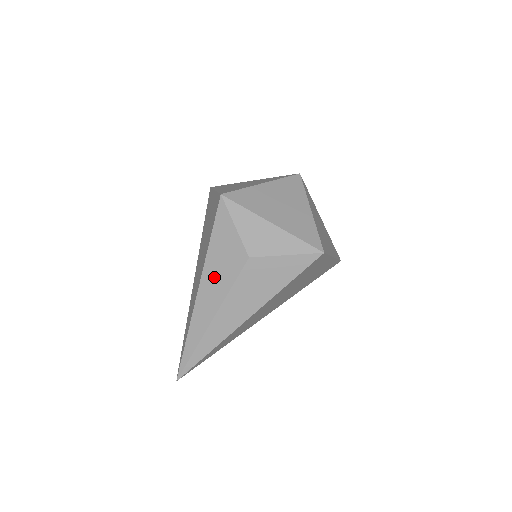
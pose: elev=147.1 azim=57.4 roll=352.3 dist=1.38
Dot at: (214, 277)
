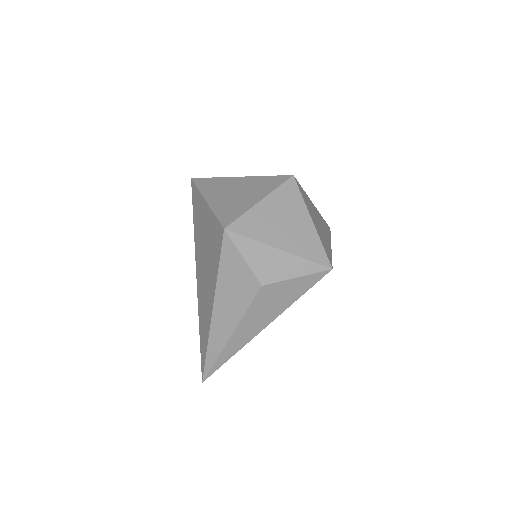
Dot at: (227, 302)
